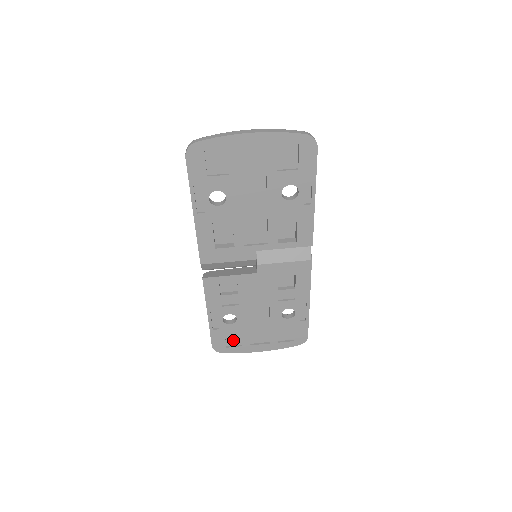
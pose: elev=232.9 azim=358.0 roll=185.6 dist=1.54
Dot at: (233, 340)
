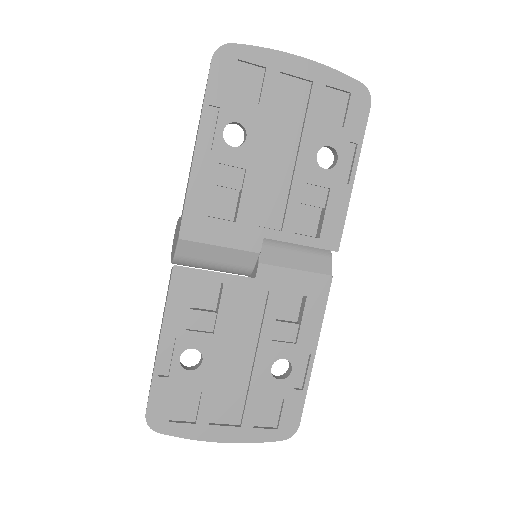
Dot at: (183, 409)
